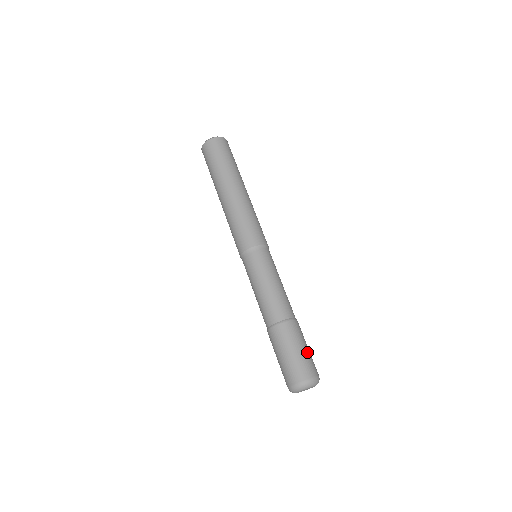
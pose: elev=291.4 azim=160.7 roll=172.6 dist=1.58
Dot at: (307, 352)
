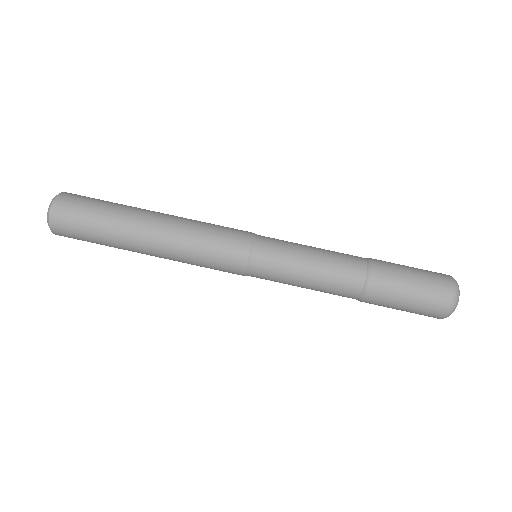
Dot at: (418, 272)
